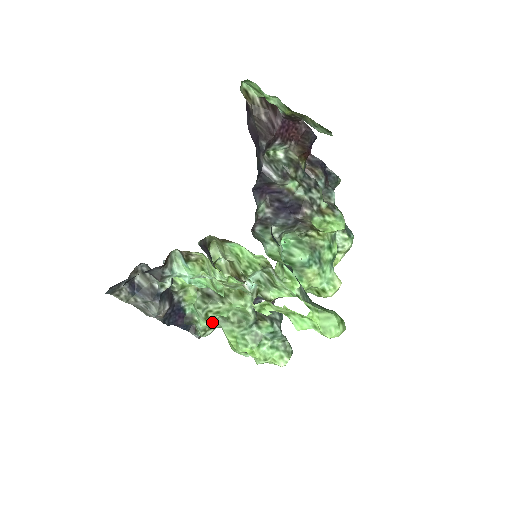
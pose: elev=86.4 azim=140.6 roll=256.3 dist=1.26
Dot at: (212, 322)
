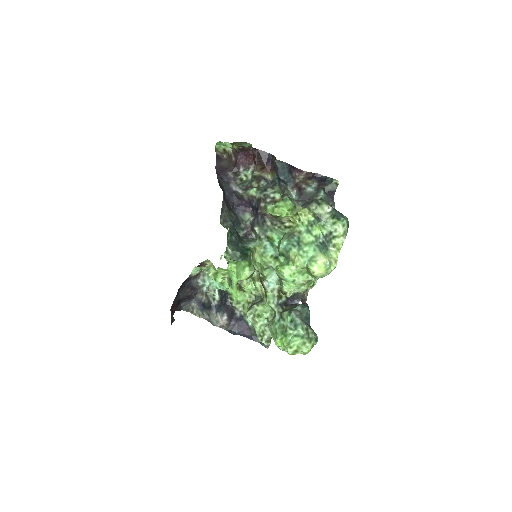
Dot at: (263, 327)
